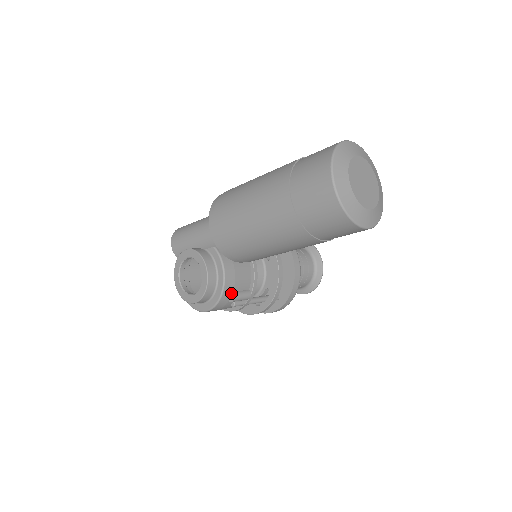
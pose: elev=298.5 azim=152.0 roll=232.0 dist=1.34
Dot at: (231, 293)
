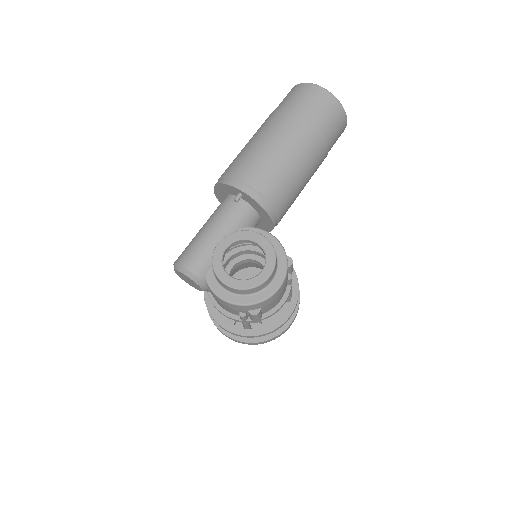
Dot at: occluded
